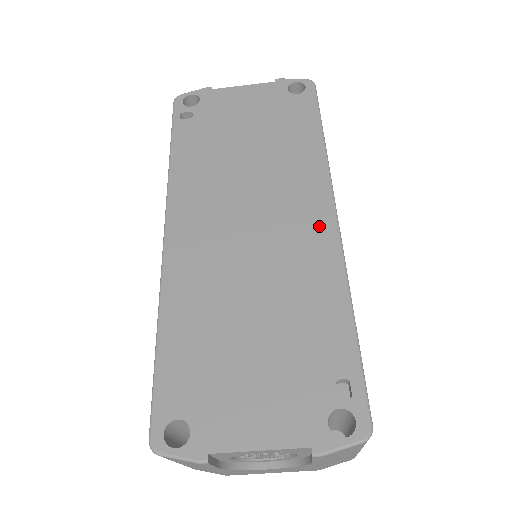
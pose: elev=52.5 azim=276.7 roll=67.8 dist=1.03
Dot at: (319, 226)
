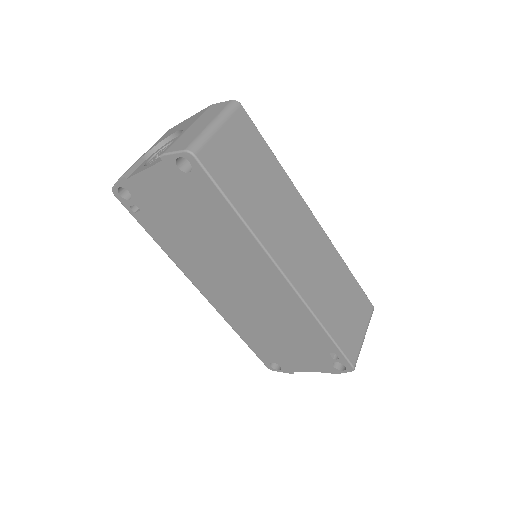
Dot at: (278, 285)
